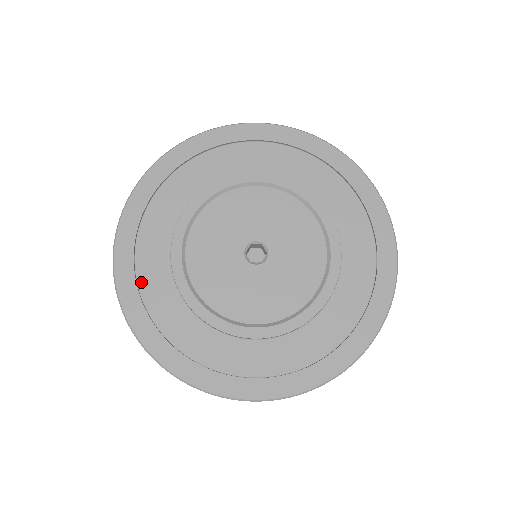
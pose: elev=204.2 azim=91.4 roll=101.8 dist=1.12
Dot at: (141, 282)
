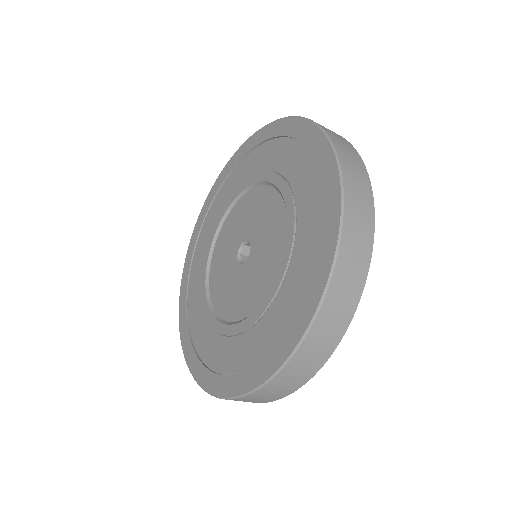
Dot at: (189, 286)
